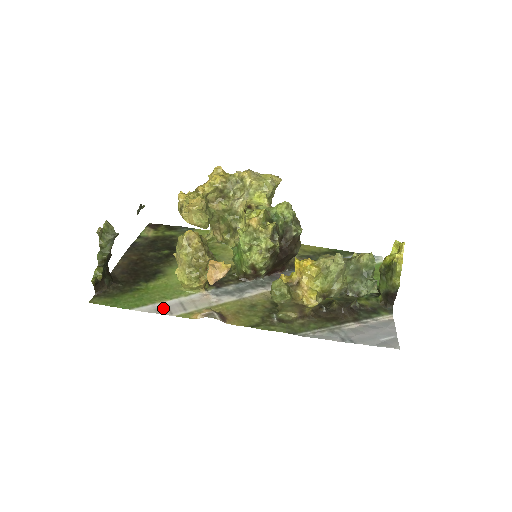
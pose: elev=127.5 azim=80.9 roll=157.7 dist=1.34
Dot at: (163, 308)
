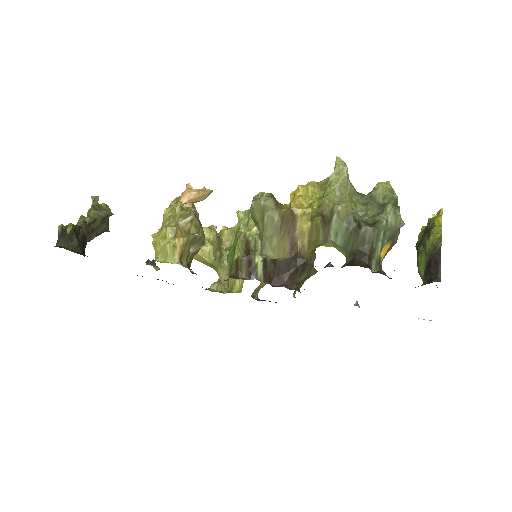
Dot at: occluded
